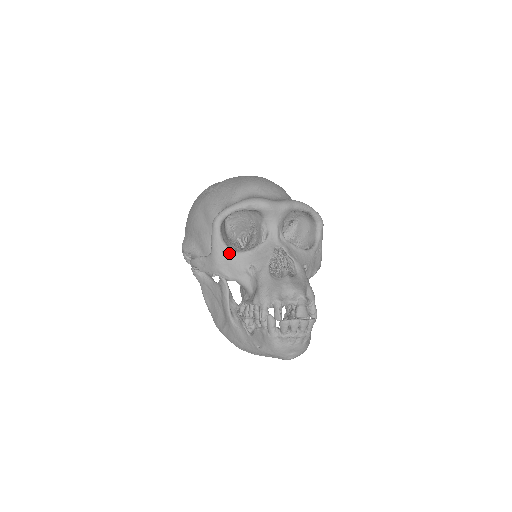
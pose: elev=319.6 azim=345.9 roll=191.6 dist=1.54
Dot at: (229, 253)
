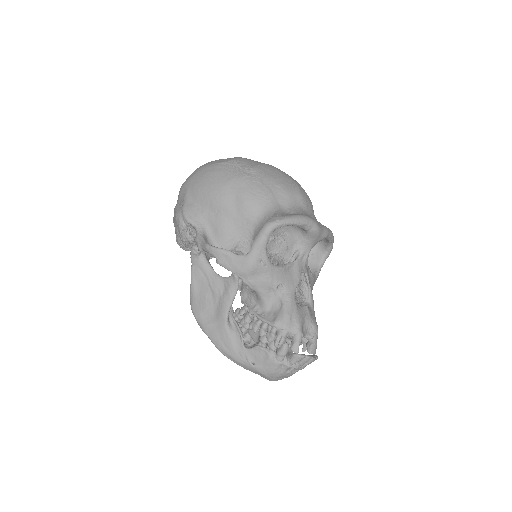
Dot at: (267, 264)
